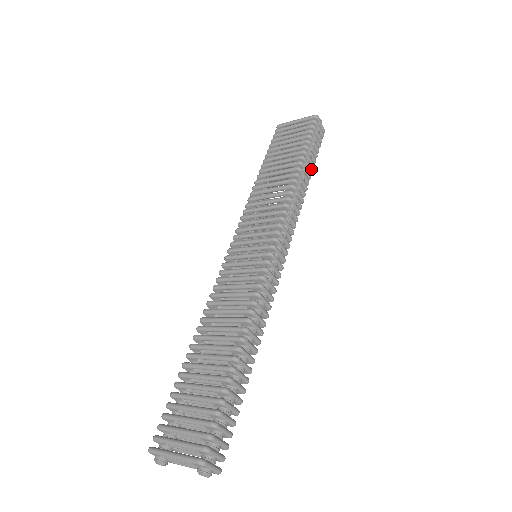
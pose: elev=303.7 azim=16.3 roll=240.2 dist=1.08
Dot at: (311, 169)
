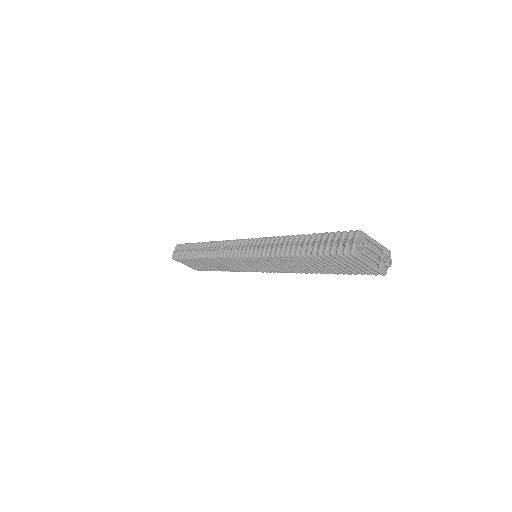
Dot at: occluded
